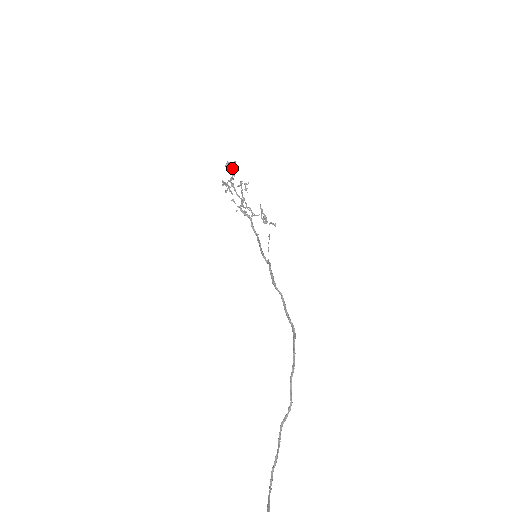
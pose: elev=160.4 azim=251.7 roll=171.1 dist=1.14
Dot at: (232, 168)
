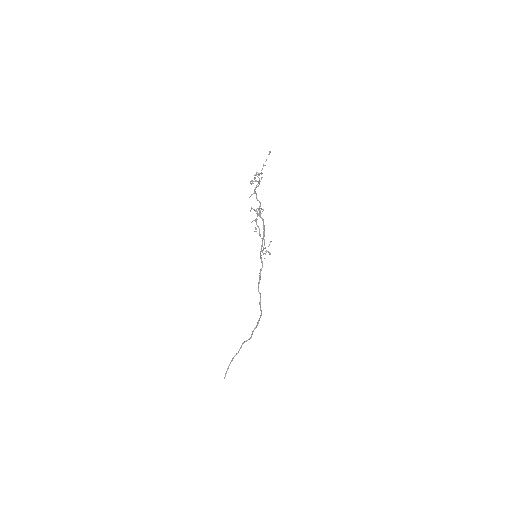
Dot at: (263, 166)
